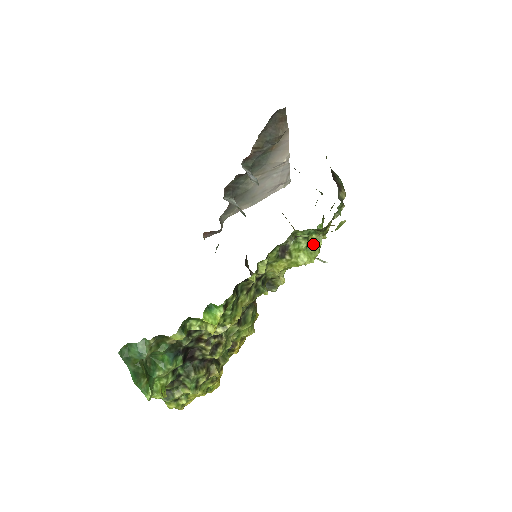
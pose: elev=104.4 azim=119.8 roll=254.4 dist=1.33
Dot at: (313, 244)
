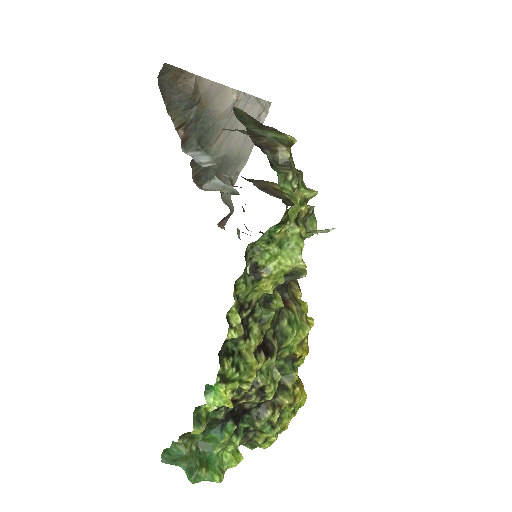
Dot at: (288, 237)
